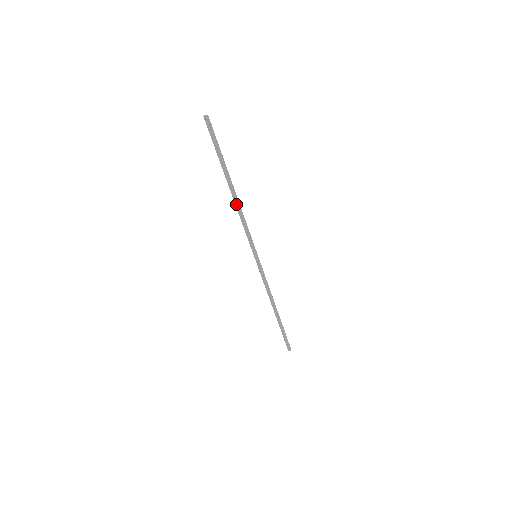
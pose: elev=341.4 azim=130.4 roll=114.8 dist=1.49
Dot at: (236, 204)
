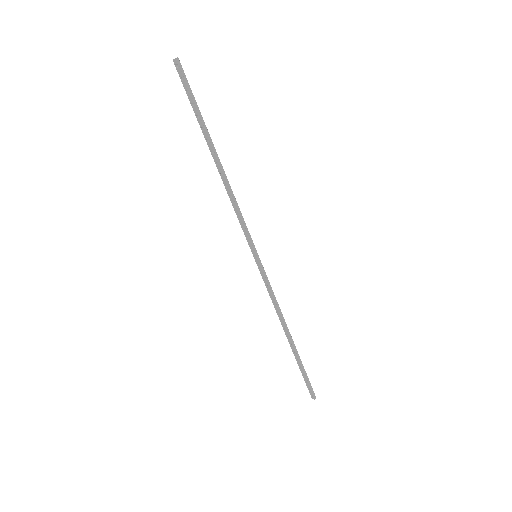
Dot at: (224, 181)
